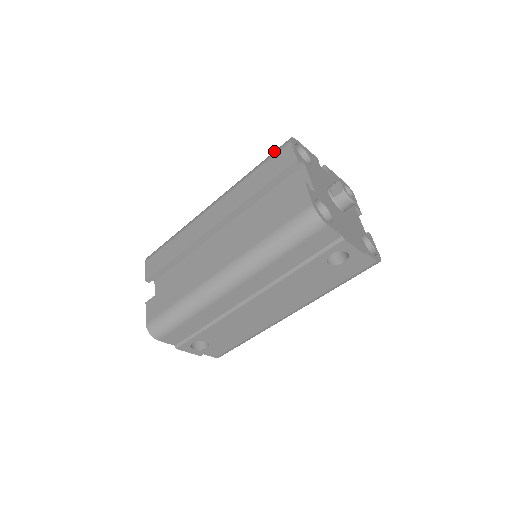
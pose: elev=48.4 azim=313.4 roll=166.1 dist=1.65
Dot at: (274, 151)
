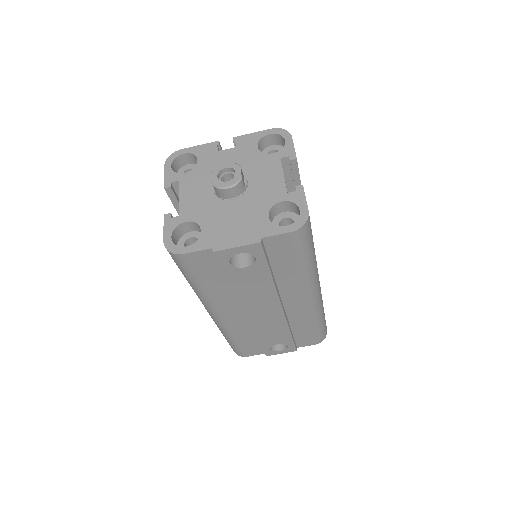
Dot at: occluded
